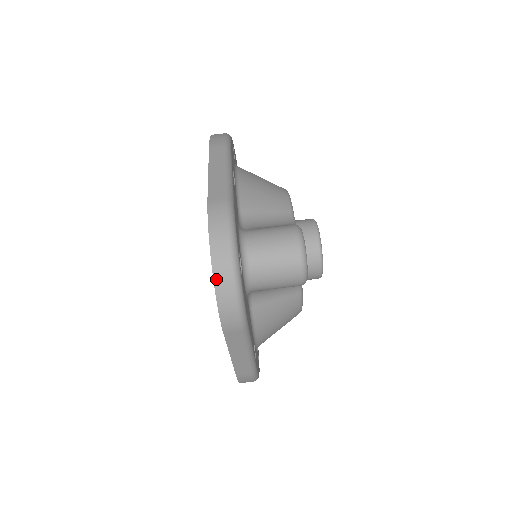
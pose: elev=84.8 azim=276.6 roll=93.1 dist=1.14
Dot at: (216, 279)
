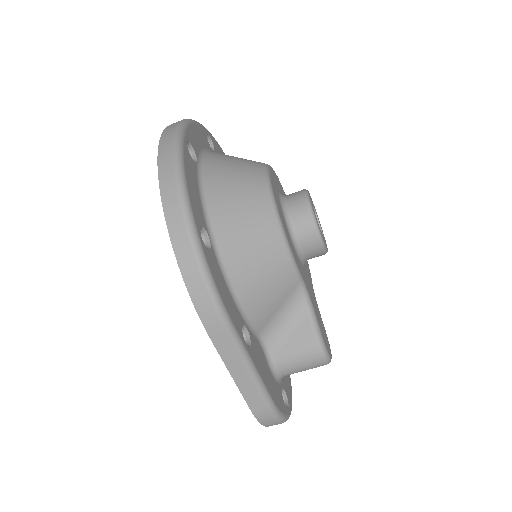
Dot at: occluded
